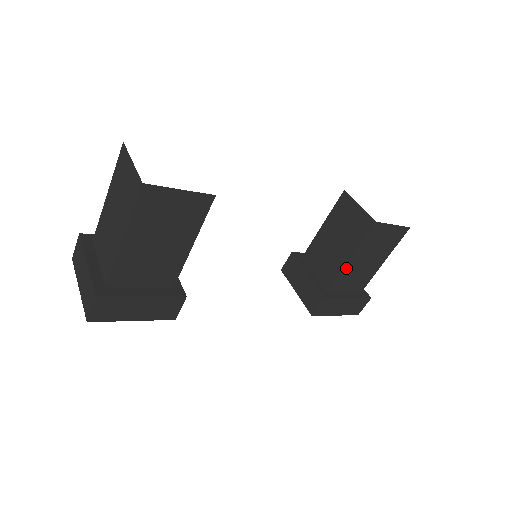
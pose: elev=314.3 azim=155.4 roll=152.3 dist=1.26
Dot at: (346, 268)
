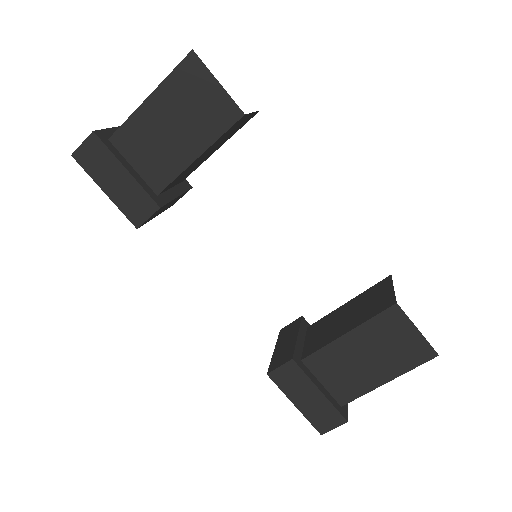
Dot at: (337, 345)
